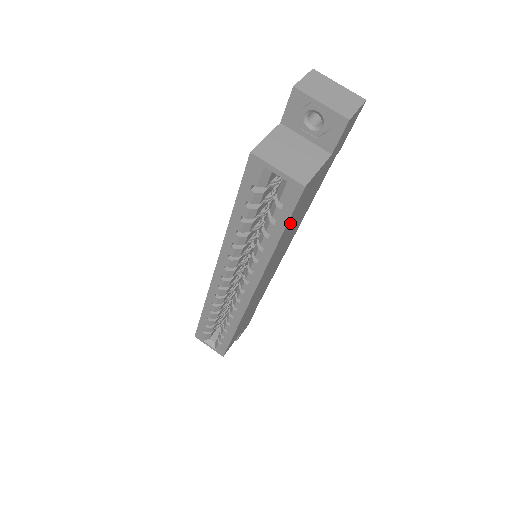
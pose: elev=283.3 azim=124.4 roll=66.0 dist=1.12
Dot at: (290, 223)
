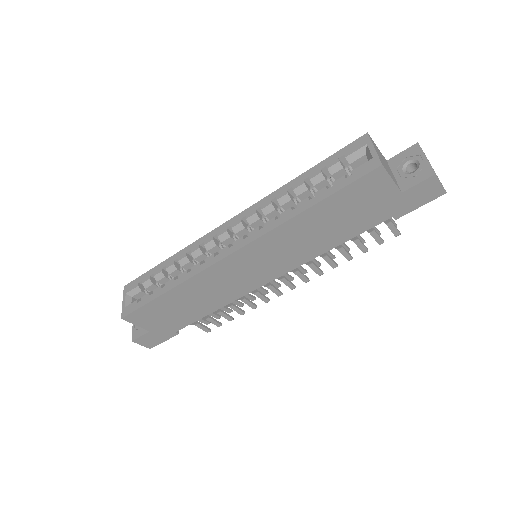
Dot at: (334, 204)
